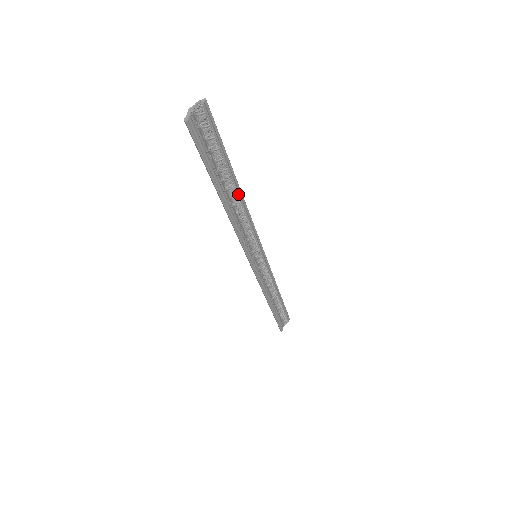
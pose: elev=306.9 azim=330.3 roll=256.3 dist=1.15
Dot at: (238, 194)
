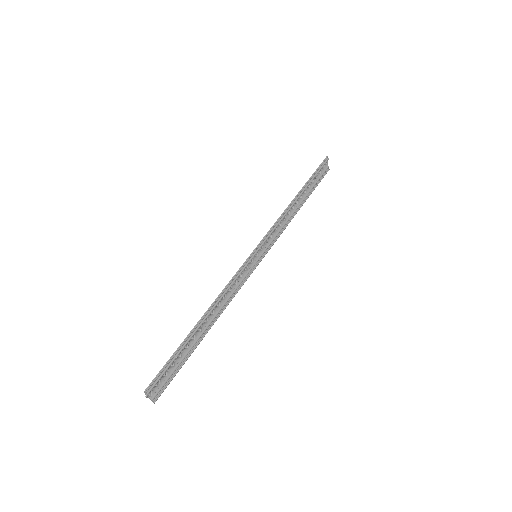
Dot at: (208, 316)
